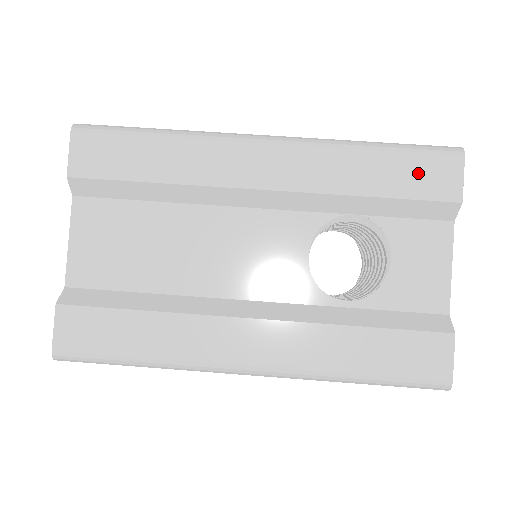
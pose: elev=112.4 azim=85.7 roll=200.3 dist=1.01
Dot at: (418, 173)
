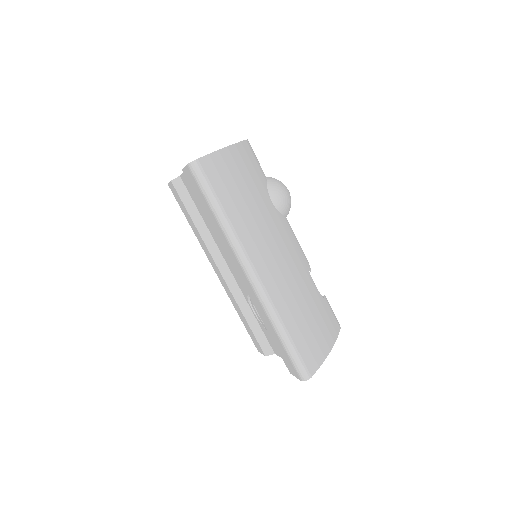
Dot at: (285, 356)
